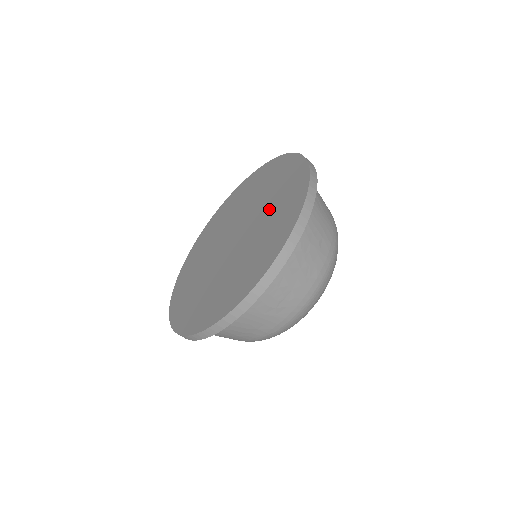
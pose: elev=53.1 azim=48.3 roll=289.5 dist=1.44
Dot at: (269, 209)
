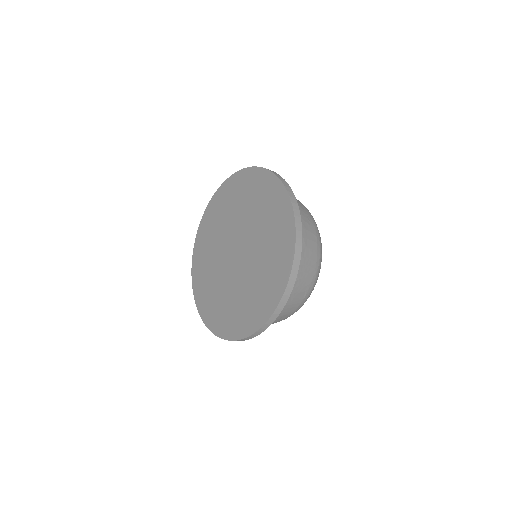
Dot at: (255, 278)
